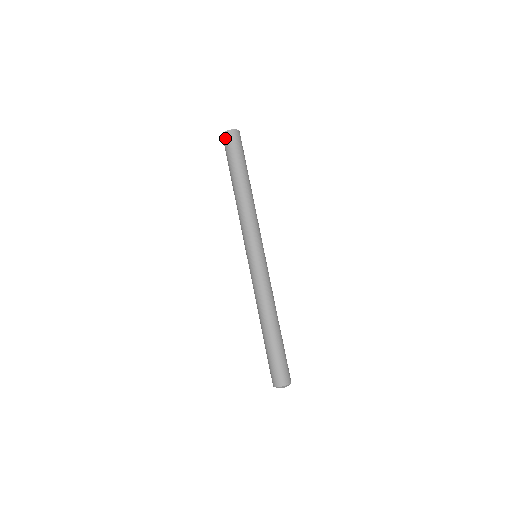
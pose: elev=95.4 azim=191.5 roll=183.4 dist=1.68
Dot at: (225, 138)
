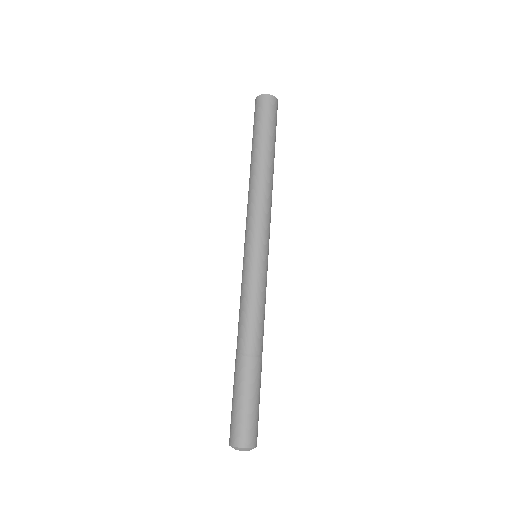
Dot at: occluded
